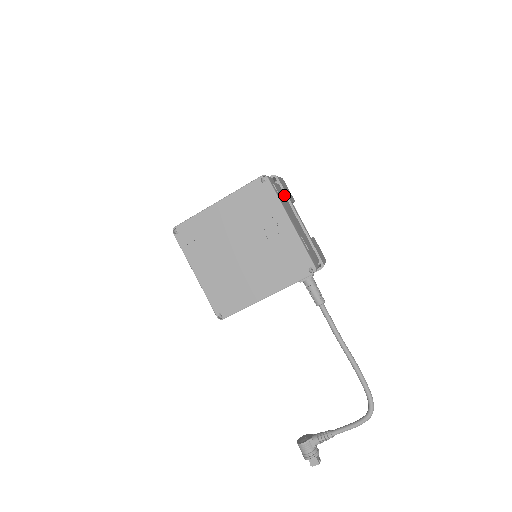
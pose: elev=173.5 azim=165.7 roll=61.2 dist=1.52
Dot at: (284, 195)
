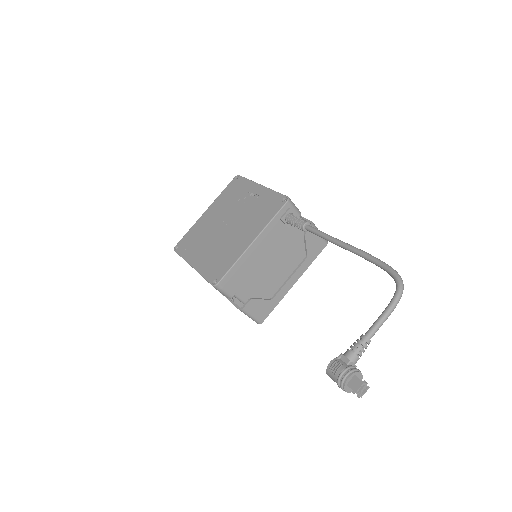
Dot at: occluded
